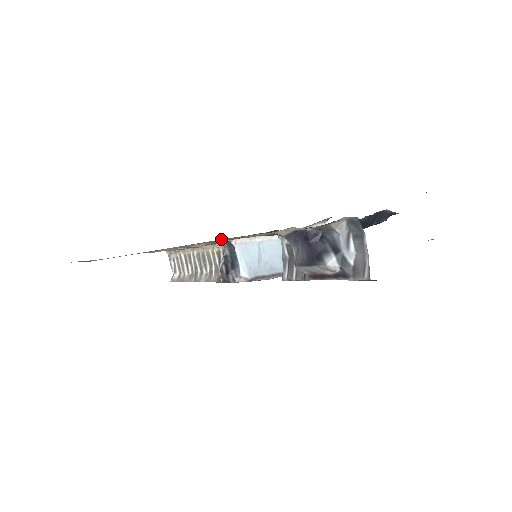
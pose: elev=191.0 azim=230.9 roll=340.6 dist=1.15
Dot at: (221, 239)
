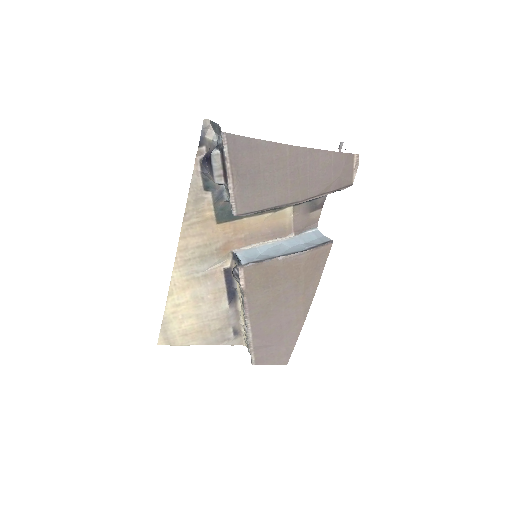
Dot at: (195, 219)
